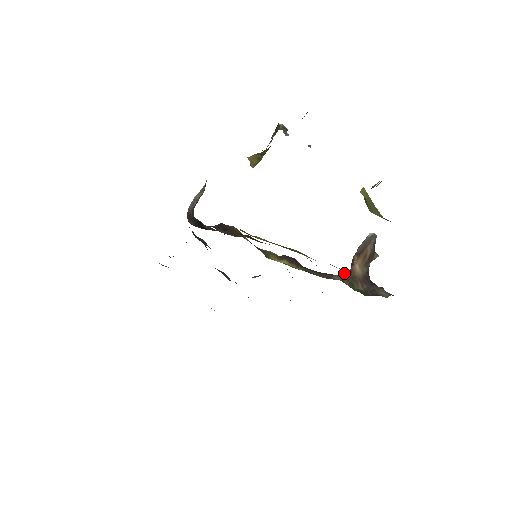
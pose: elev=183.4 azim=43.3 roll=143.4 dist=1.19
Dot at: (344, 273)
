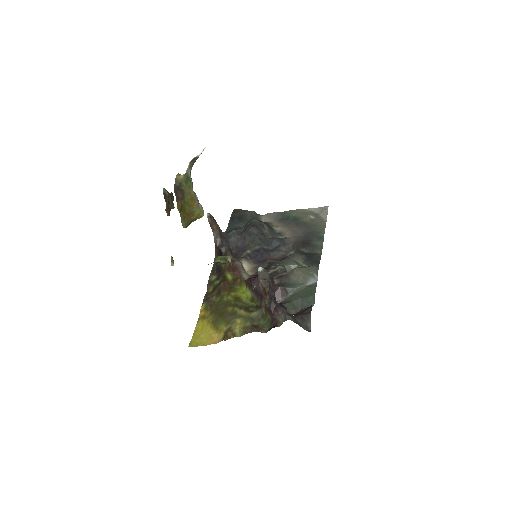
Dot at: (240, 331)
